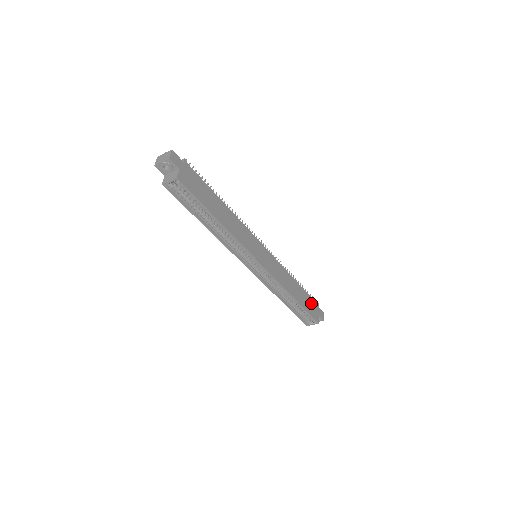
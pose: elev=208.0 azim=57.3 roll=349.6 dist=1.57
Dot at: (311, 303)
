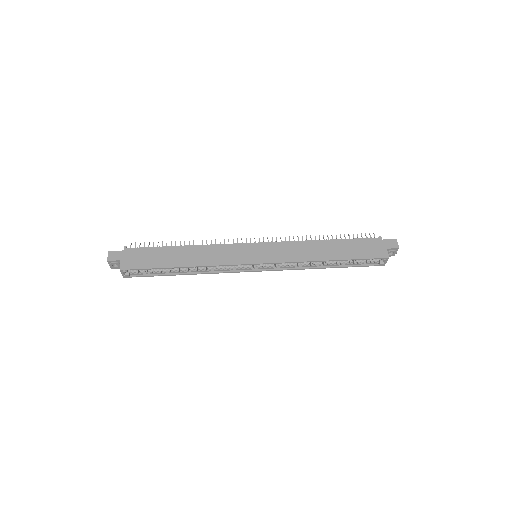
Dot at: (364, 245)
